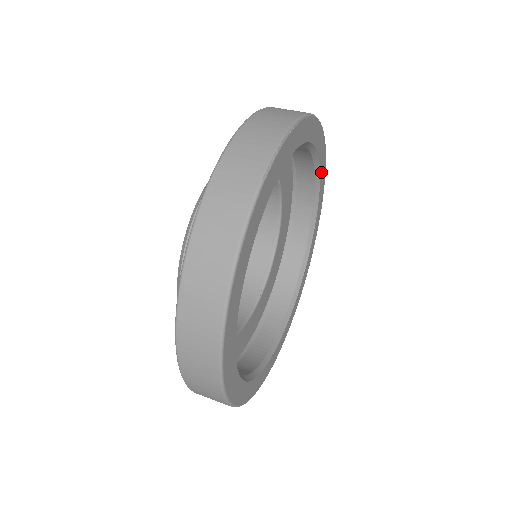
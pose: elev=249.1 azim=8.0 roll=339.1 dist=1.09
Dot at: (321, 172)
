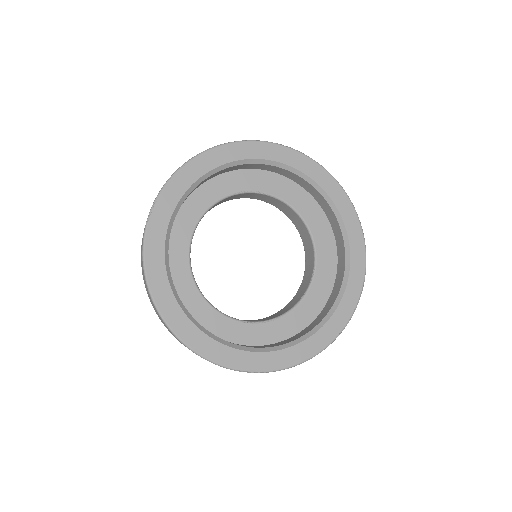
Dot at: (292, 163)
